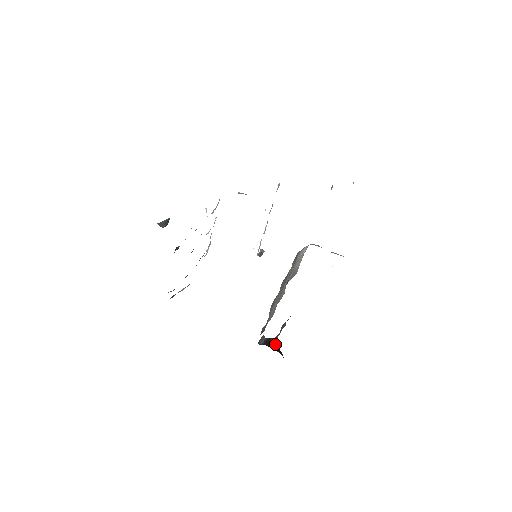
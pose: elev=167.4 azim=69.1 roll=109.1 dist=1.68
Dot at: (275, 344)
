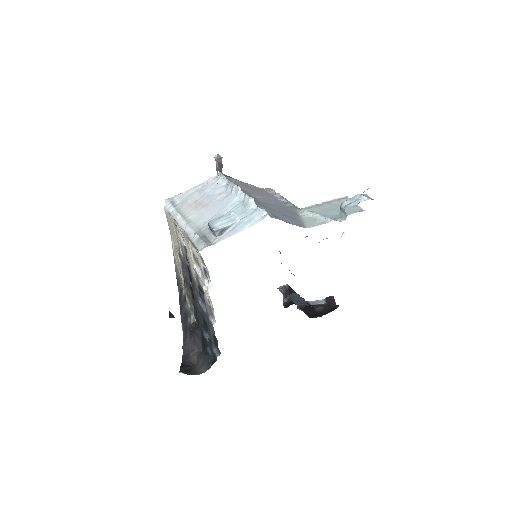
Dot at: (292, 291)
